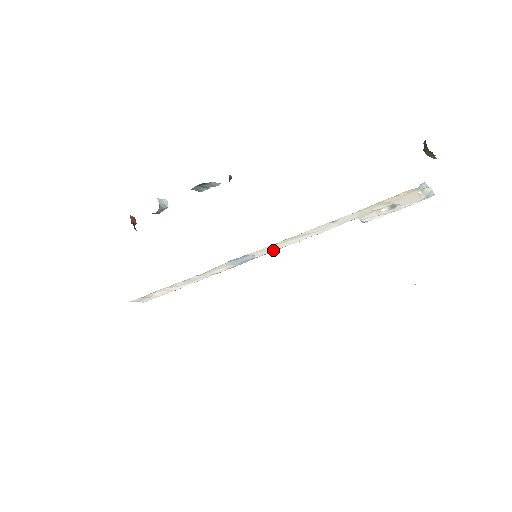
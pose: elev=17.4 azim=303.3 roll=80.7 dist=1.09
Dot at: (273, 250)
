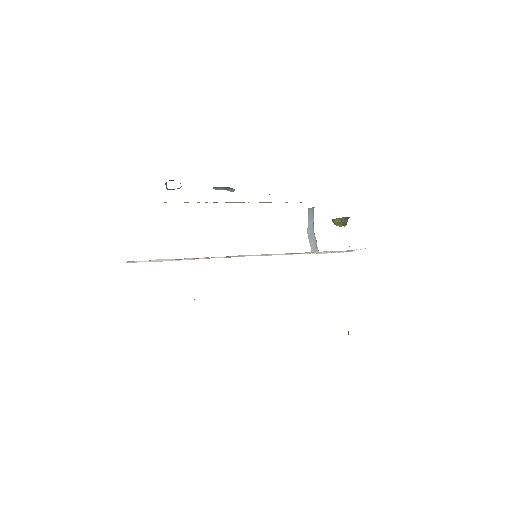
Dot at: (267, 255)
